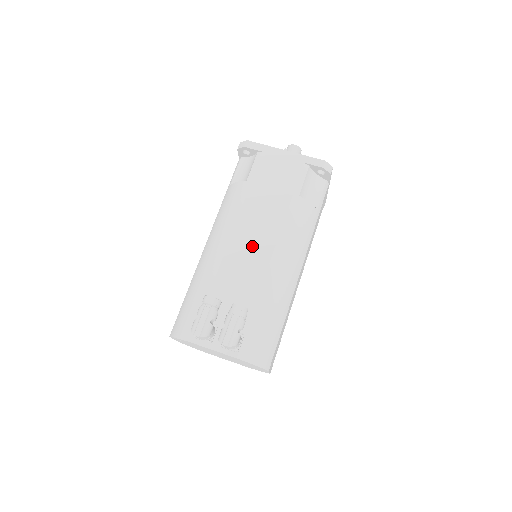
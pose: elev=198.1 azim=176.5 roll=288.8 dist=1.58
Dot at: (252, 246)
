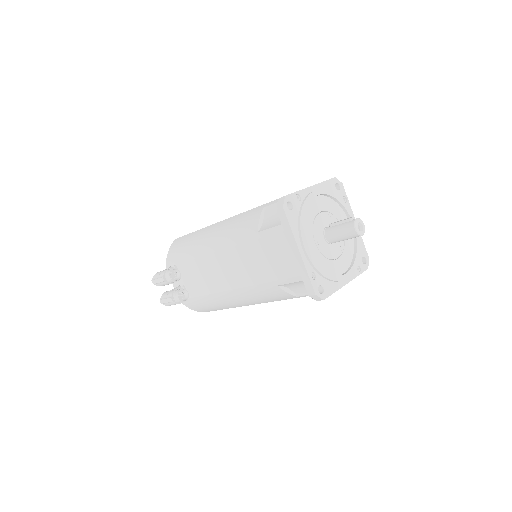
Dot at: (224, 272)
